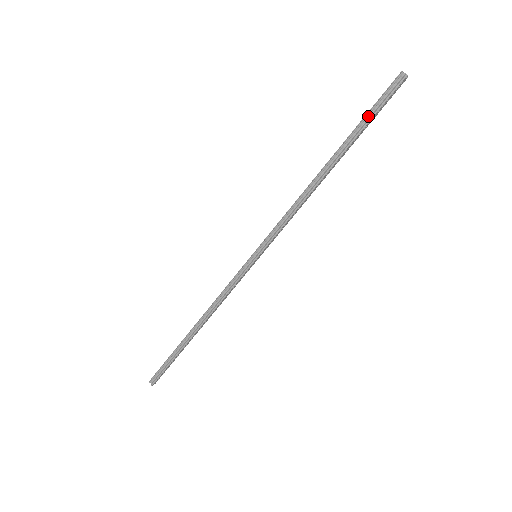
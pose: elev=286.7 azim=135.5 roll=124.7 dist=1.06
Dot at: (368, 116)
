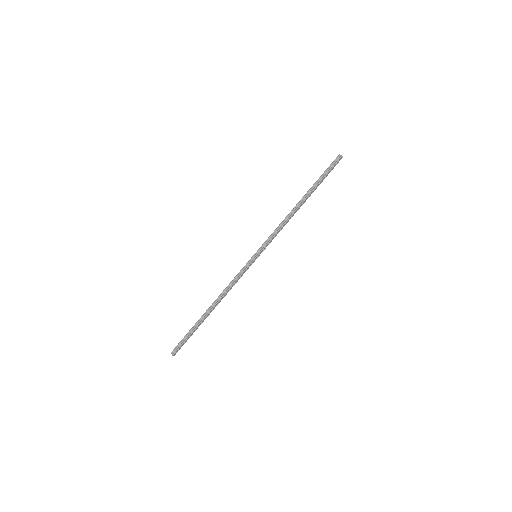
Dot at: (323, 175)
